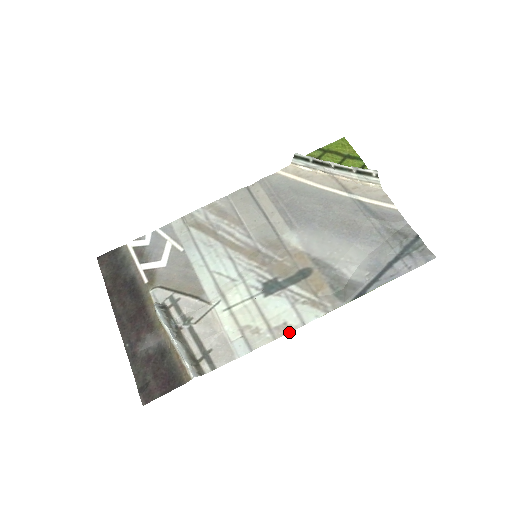
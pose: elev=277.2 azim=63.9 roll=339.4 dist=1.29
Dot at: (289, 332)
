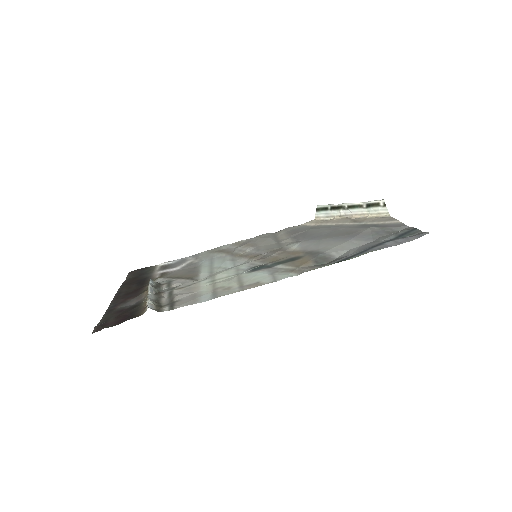
Dot at: occluded
